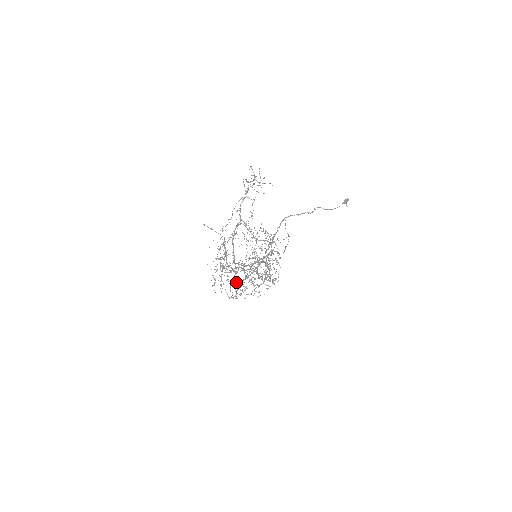
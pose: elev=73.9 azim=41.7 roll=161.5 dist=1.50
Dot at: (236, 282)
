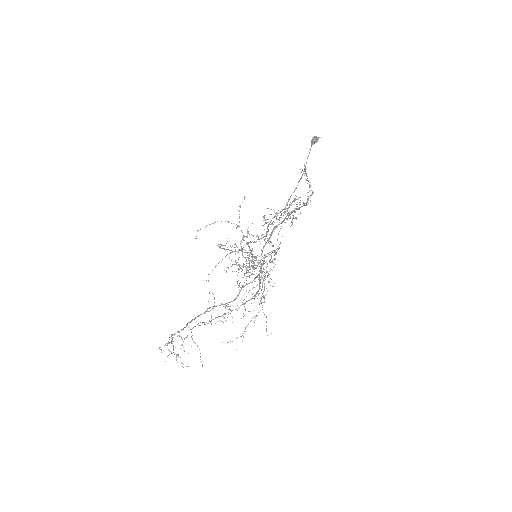
Dot at: occluded
